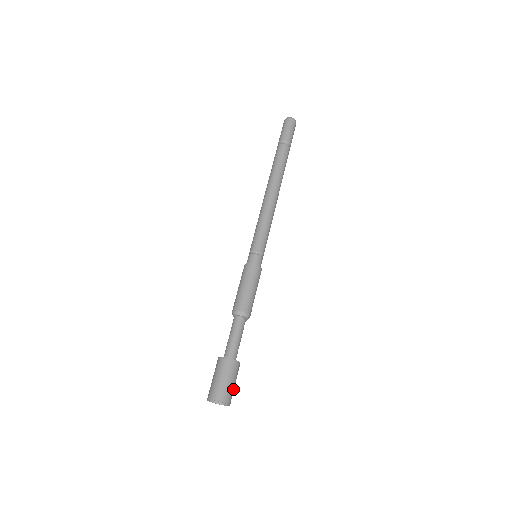
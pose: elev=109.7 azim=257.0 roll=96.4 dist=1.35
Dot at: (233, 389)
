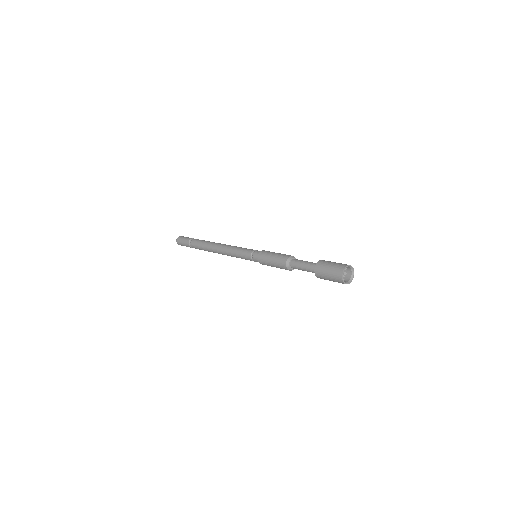
Dot at: occluded
